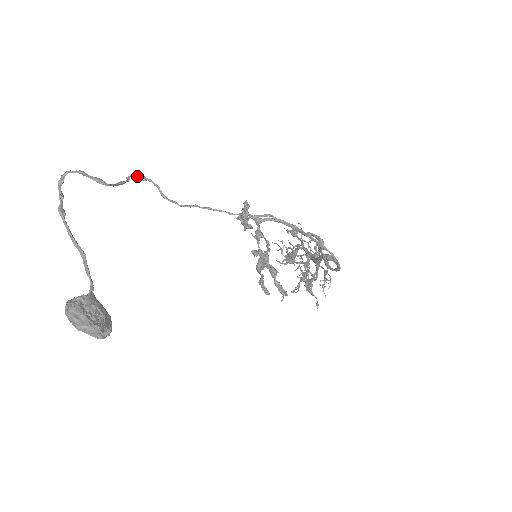
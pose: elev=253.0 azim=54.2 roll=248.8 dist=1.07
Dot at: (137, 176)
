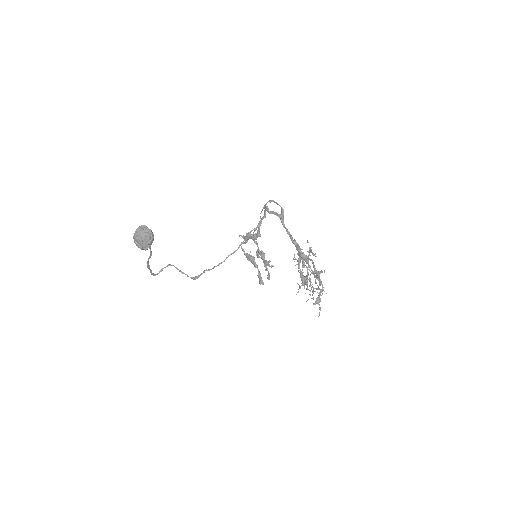
Dot at: (193, 278)
